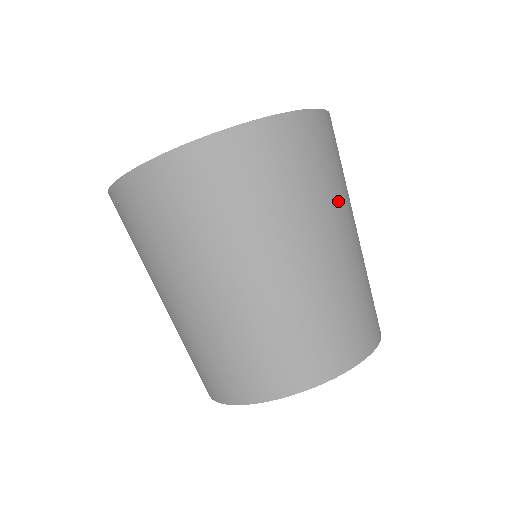
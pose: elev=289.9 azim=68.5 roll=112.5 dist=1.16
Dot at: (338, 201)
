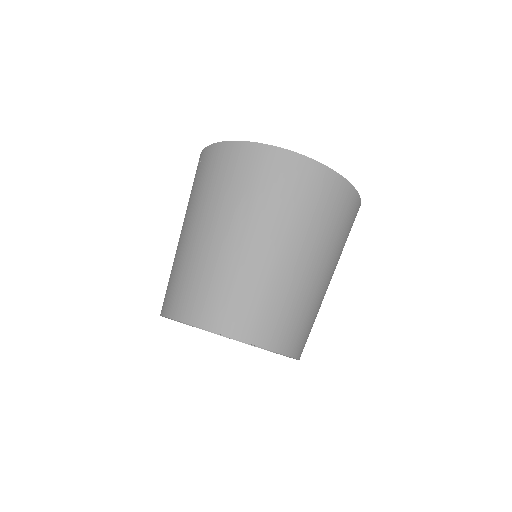
Dot at: (320, 239)
